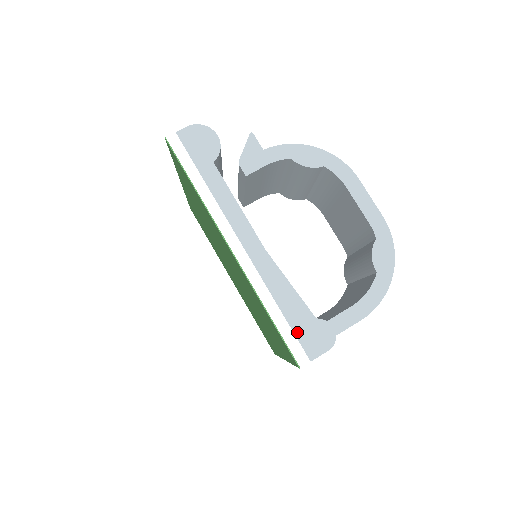
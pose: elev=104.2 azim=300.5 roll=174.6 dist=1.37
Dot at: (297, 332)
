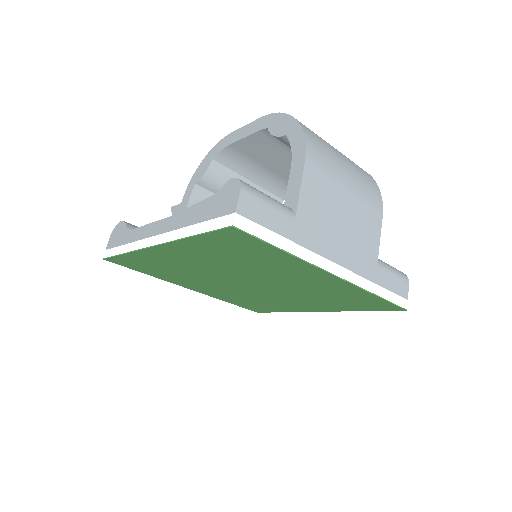
Dot at: (215, 215)
